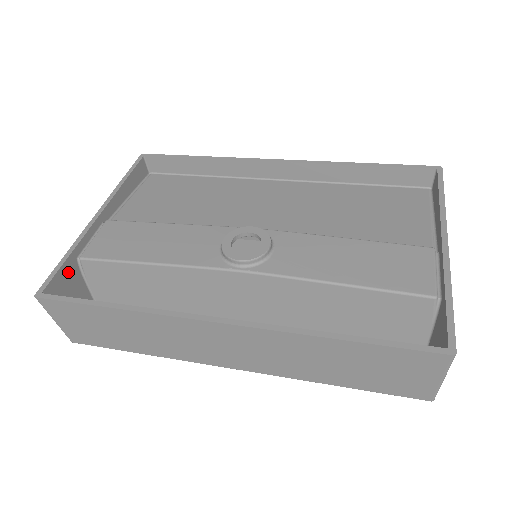
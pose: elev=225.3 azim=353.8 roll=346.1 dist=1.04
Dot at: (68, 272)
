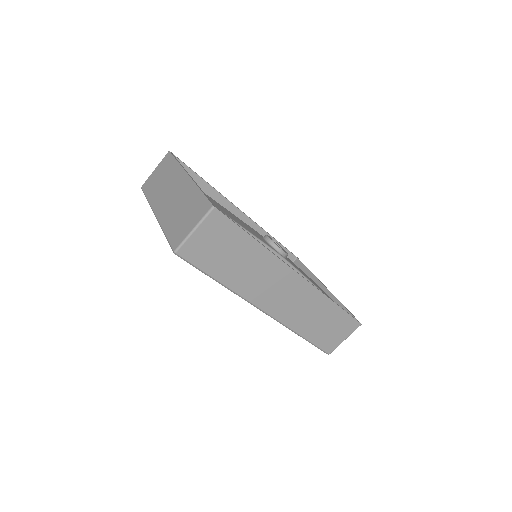
Dot at: occluded
